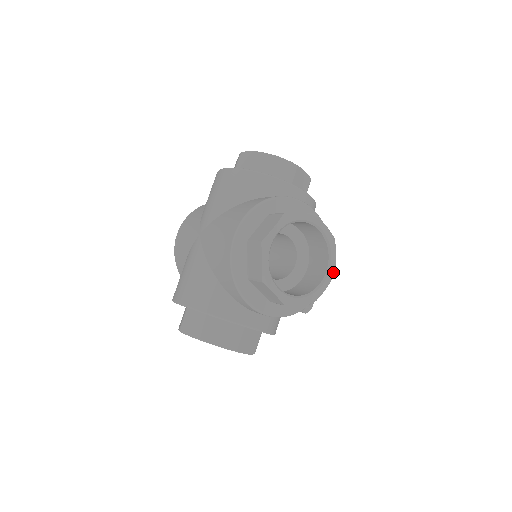
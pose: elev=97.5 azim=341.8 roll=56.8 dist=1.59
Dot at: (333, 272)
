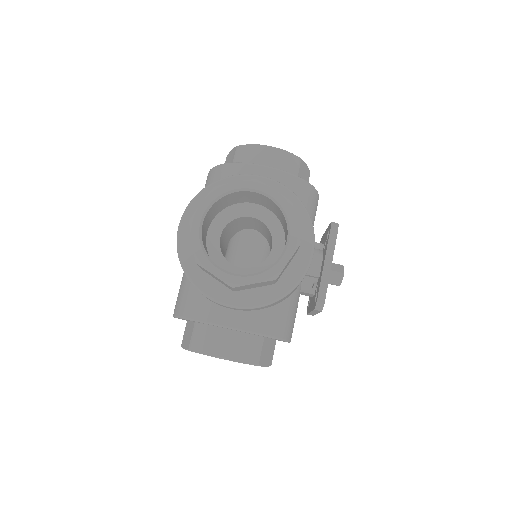
Dot at: (296, 241)
